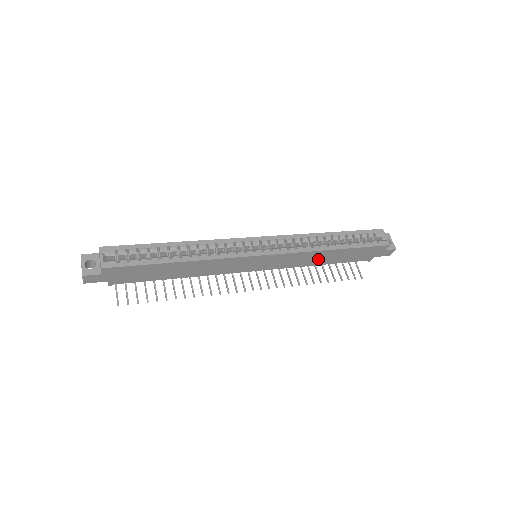
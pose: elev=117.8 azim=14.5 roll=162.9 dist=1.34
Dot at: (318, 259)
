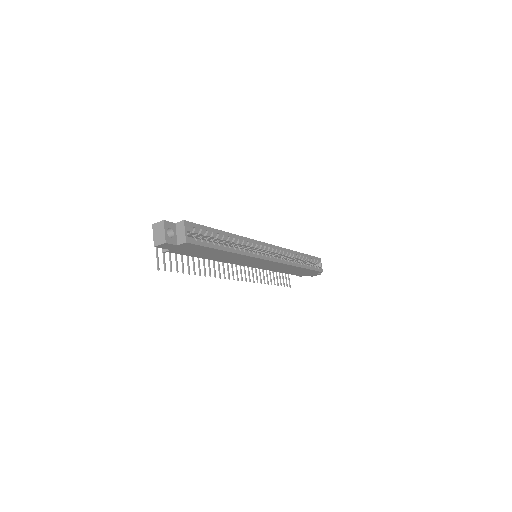
Dot at: (285, 269)
